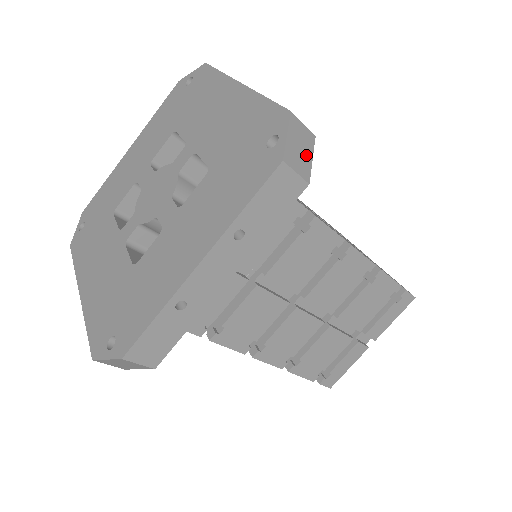
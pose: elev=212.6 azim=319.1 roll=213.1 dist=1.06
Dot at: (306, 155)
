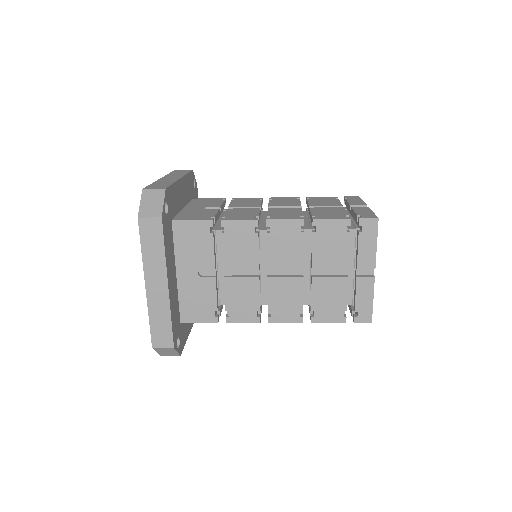
Dot at: (172, 352)
